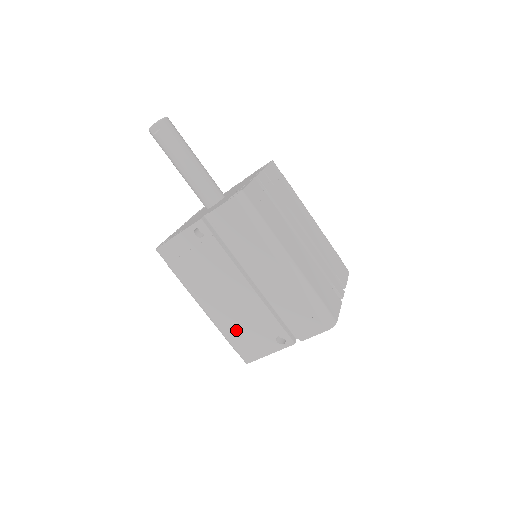
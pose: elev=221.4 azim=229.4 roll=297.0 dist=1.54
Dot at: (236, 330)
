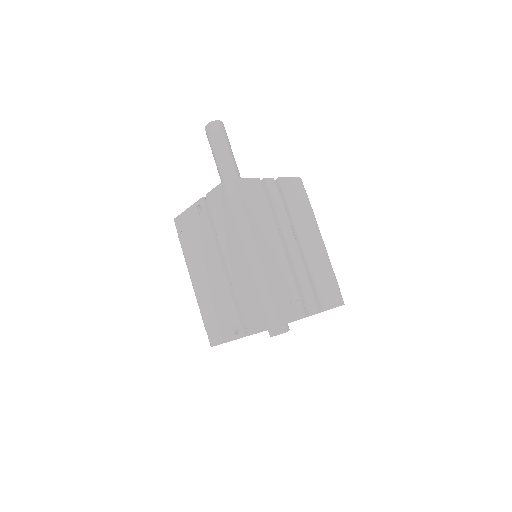
Dot at: (208, 309)
